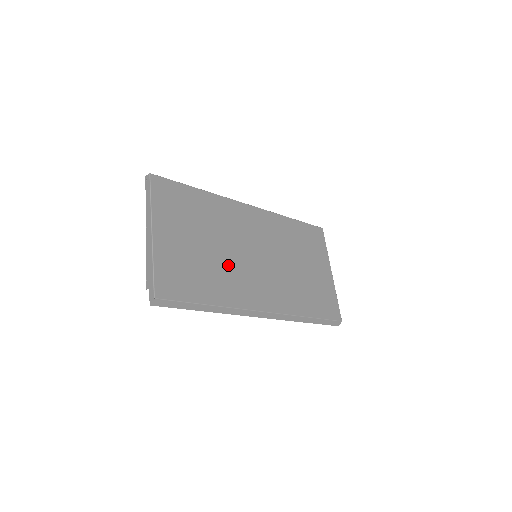
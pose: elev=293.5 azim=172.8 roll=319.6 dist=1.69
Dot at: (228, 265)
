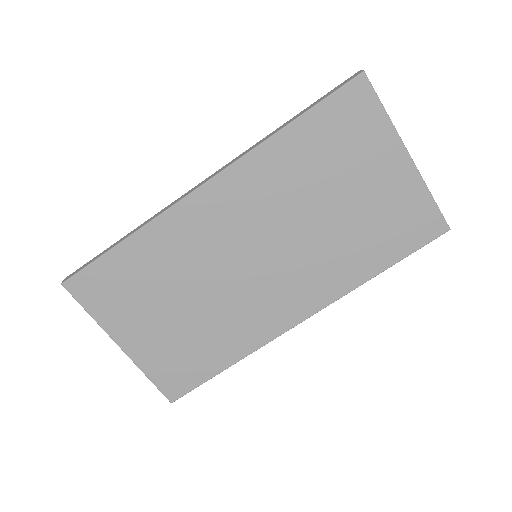
Dot at: (224, 306)
